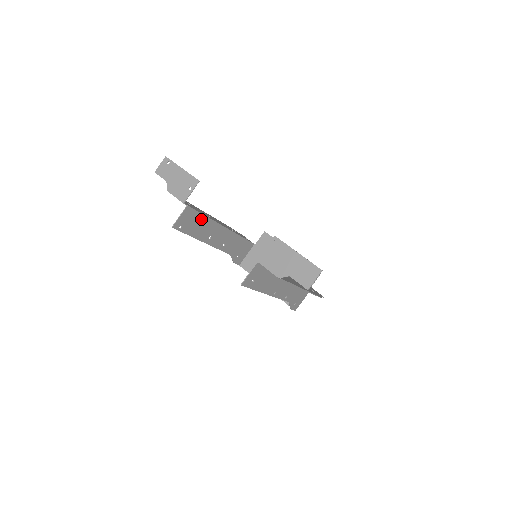
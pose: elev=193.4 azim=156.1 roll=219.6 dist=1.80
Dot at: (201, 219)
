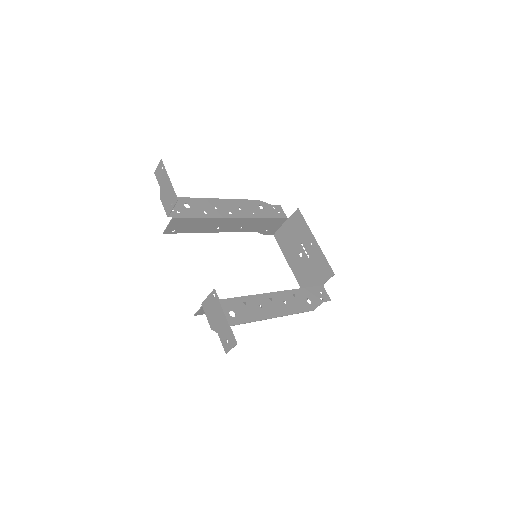
Dot at: (197, 221)
